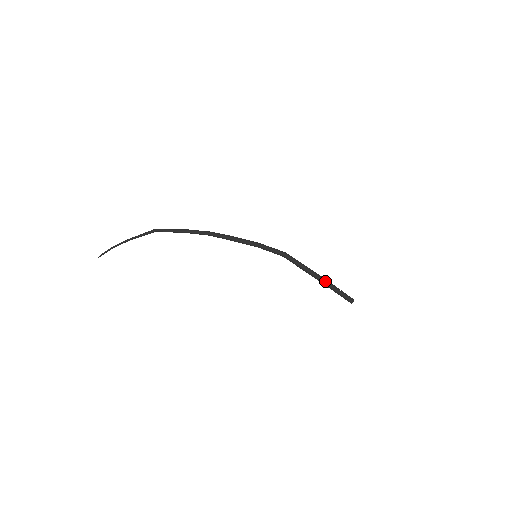
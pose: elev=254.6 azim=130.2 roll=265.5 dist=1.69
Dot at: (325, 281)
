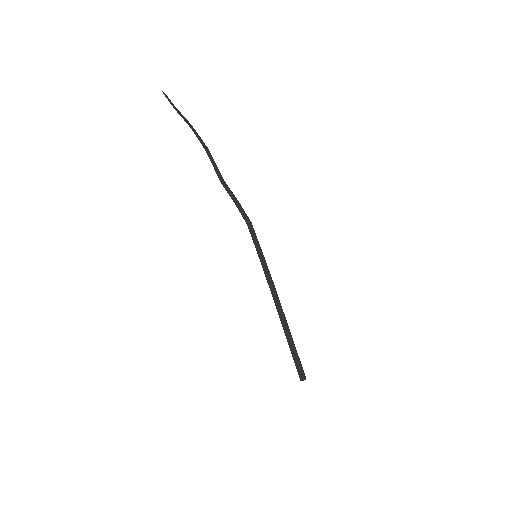
Dot at: occluded
